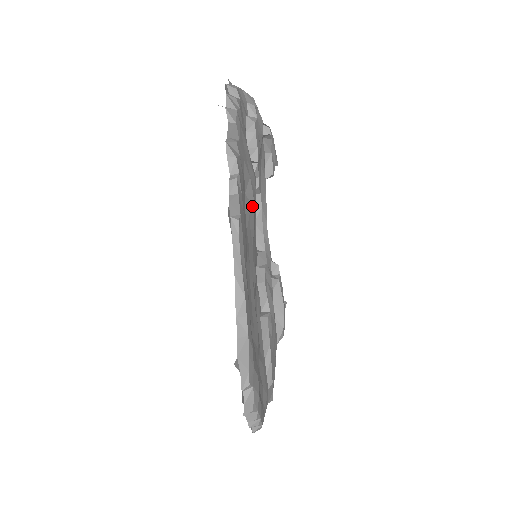
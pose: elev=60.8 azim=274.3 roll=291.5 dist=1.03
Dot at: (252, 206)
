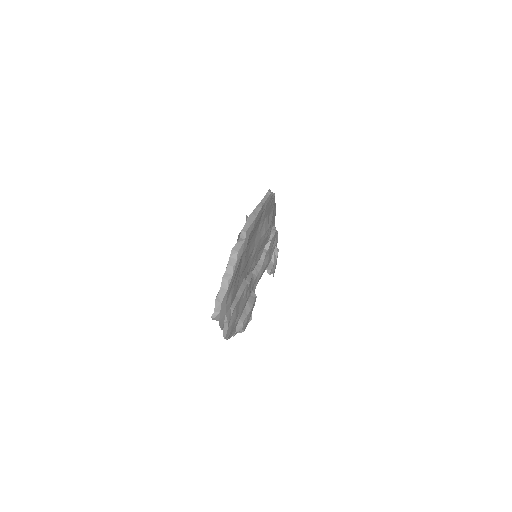
Dot at: (268, 226)
